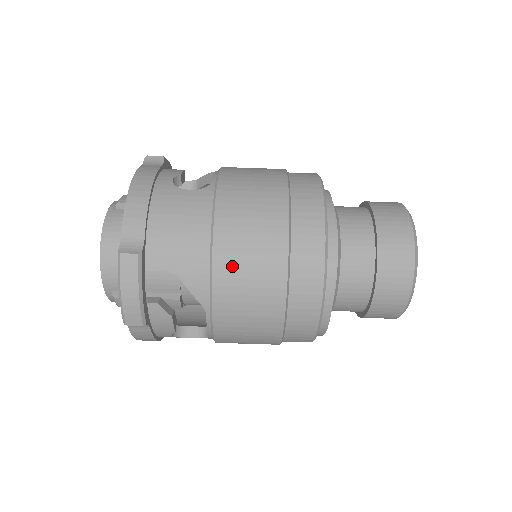
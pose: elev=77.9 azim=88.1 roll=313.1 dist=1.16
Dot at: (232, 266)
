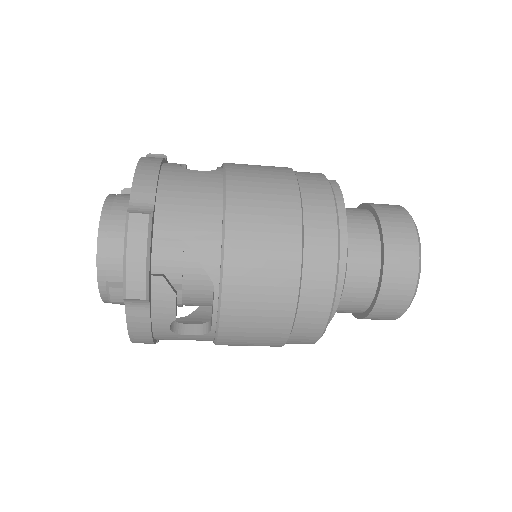
Dot at: occluded
